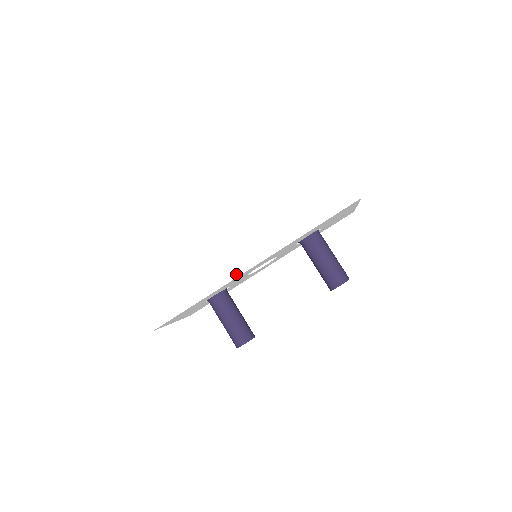
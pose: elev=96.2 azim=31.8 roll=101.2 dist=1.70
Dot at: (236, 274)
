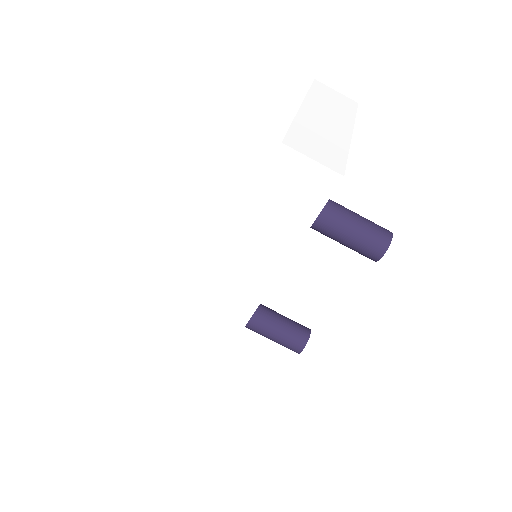
Dot at: (238, 329)
